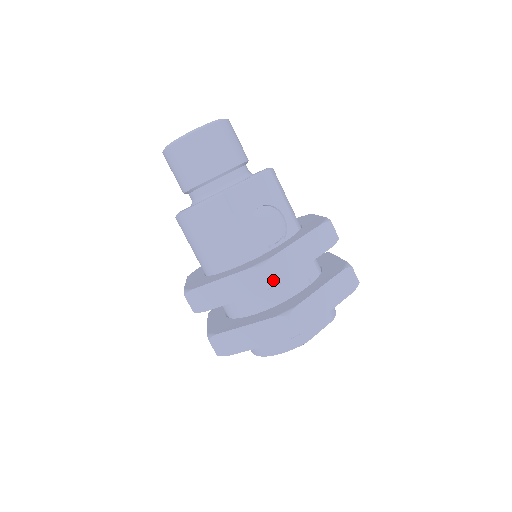
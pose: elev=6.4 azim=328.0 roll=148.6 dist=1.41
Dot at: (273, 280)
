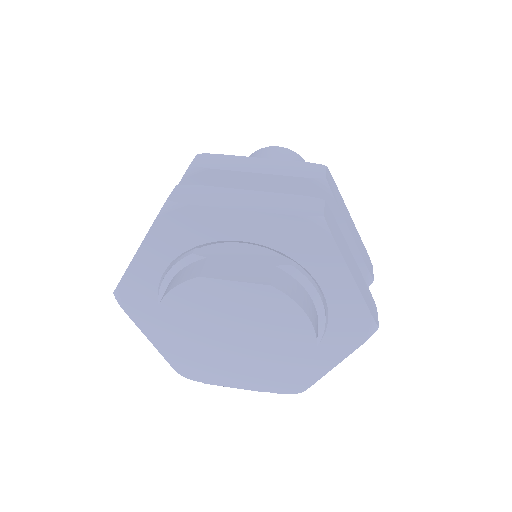
Dot at: (195, 163)
